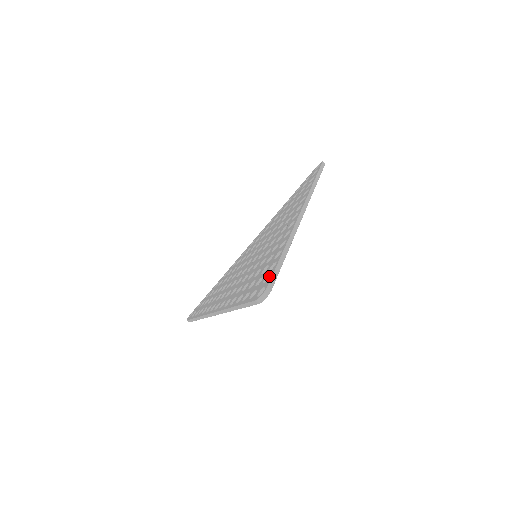
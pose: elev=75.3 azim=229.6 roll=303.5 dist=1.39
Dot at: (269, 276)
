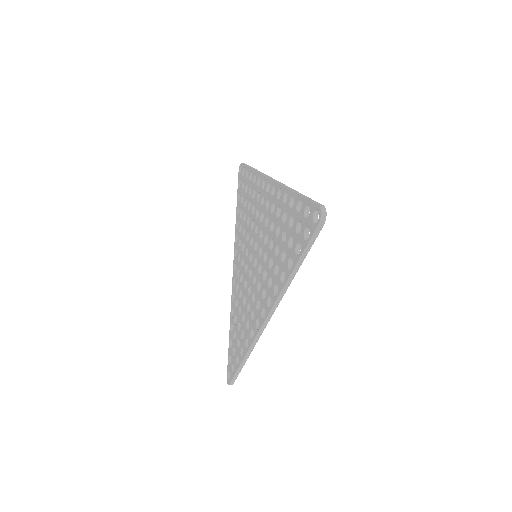
Dot at: (235, 367)
